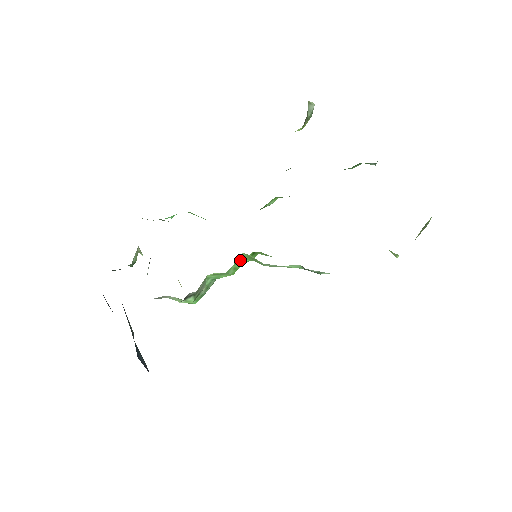
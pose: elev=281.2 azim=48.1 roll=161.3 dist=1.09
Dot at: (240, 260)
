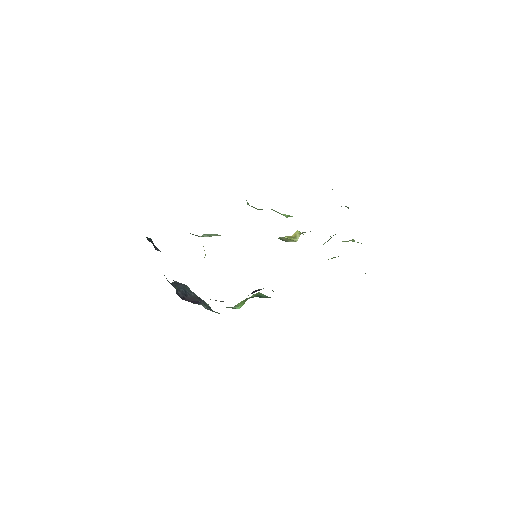
Dot at: occluded
